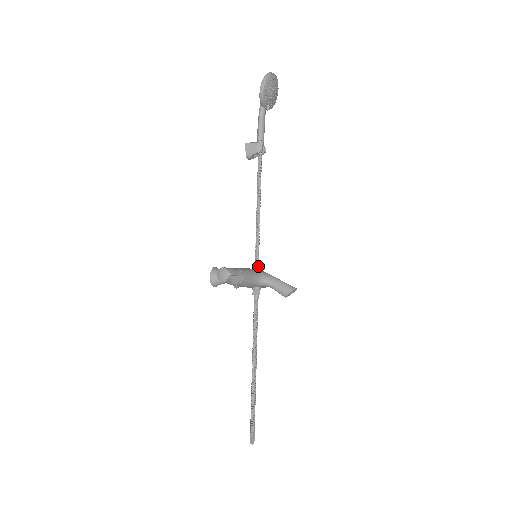
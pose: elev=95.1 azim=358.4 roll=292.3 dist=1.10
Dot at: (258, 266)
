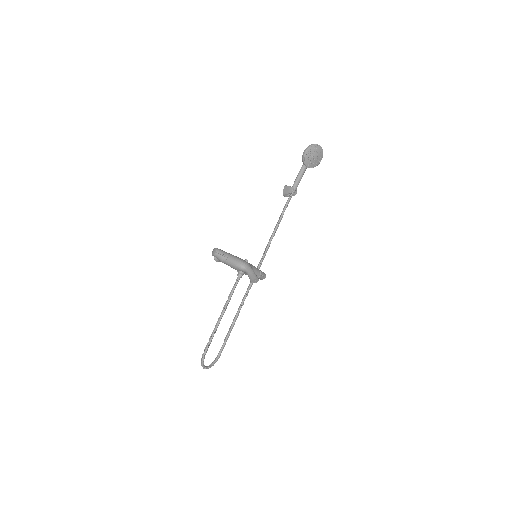
Dot at: (260, 265)
